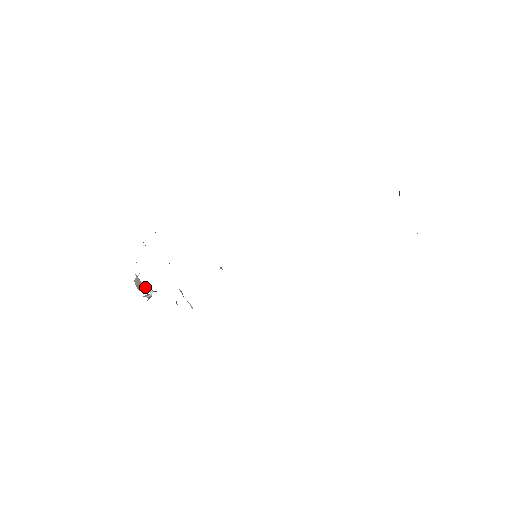
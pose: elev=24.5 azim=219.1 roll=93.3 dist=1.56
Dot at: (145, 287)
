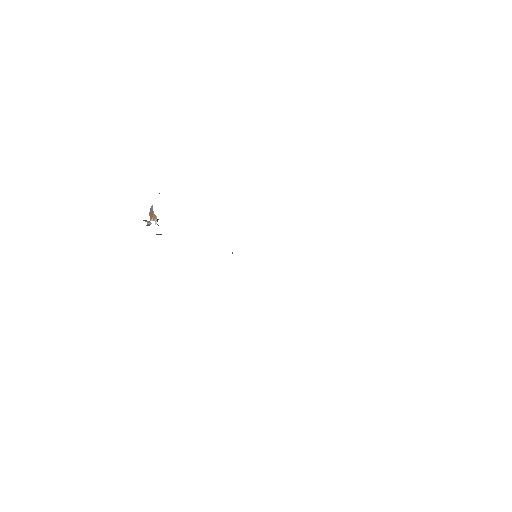
Dot at: (154, 217)
